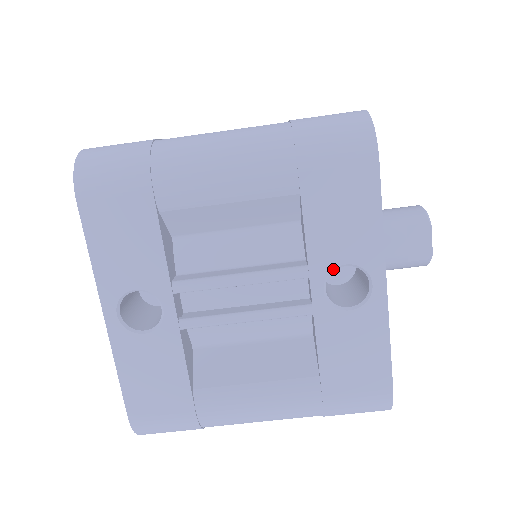
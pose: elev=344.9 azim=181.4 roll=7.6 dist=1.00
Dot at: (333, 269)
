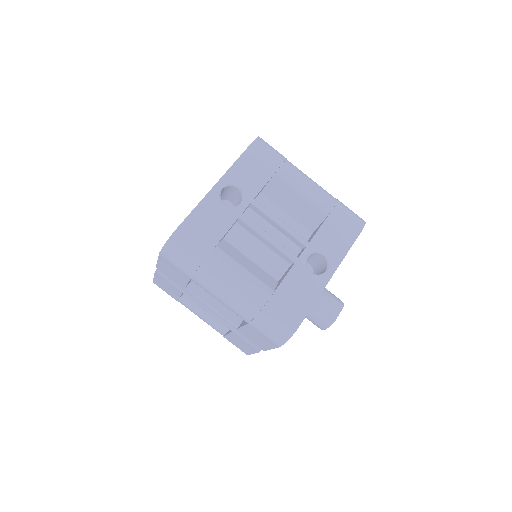
Dot at: (318, 251)
